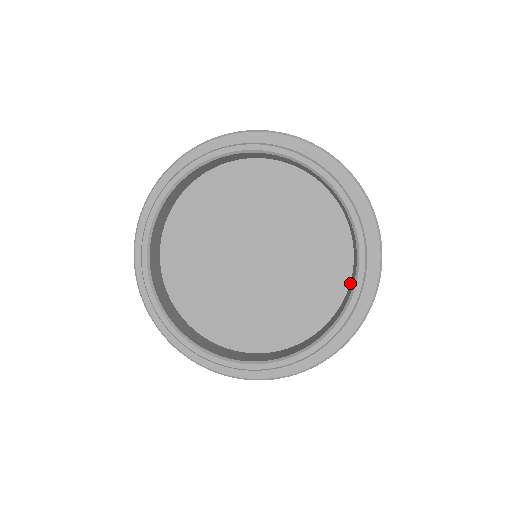
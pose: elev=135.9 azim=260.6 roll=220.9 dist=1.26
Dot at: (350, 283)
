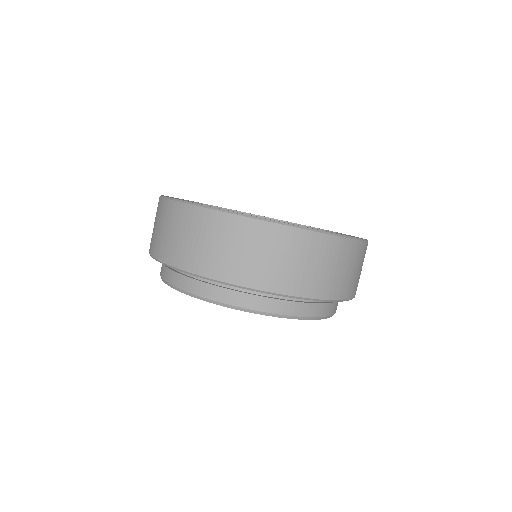
Dot at: occluded
